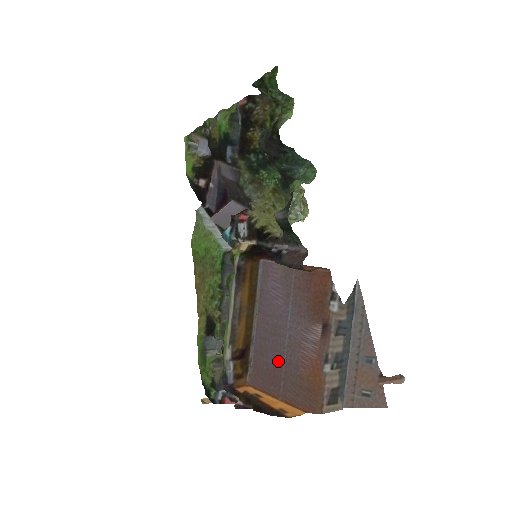
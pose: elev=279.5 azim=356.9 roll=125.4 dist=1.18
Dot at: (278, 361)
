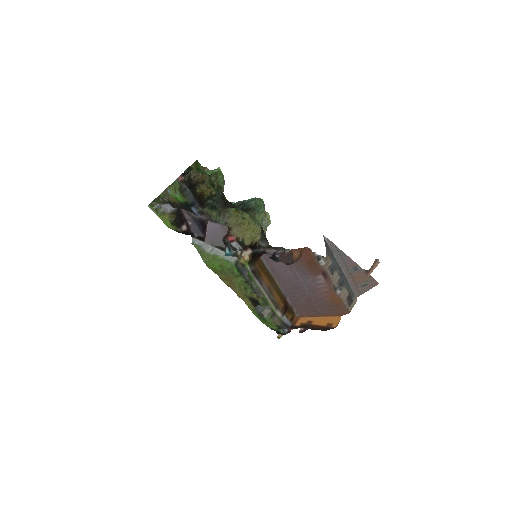
Dot at: (308, 300)
